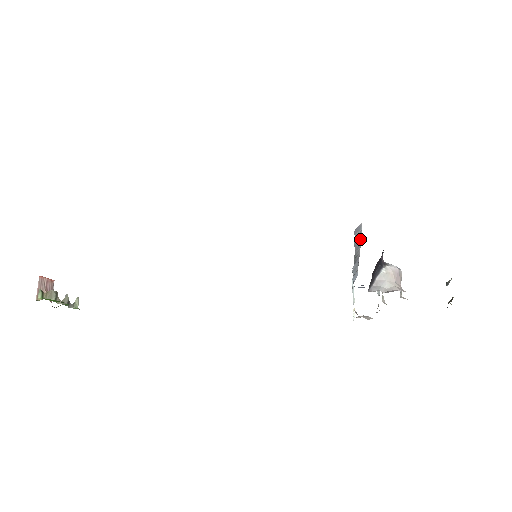
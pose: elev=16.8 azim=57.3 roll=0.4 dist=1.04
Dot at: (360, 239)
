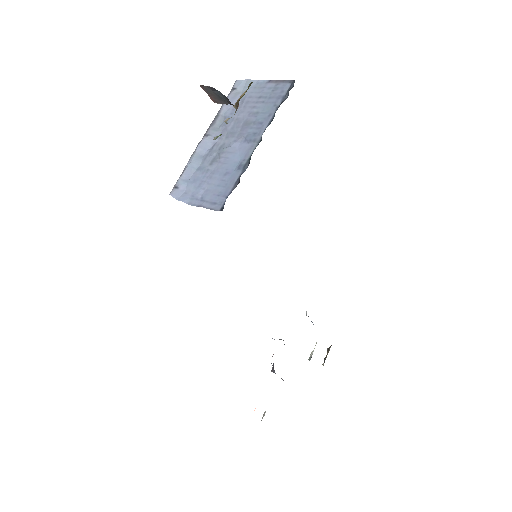
Dot at: occluded
